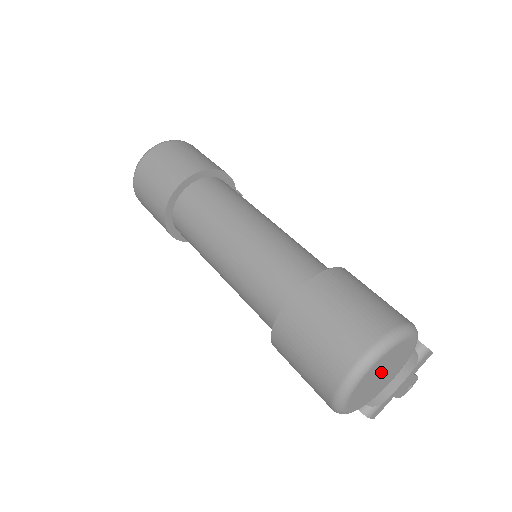
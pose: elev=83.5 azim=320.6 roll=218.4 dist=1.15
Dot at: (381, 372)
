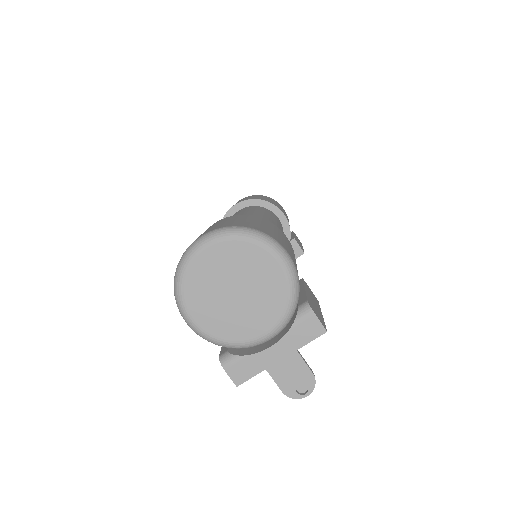
Dot at: (232, 281)
